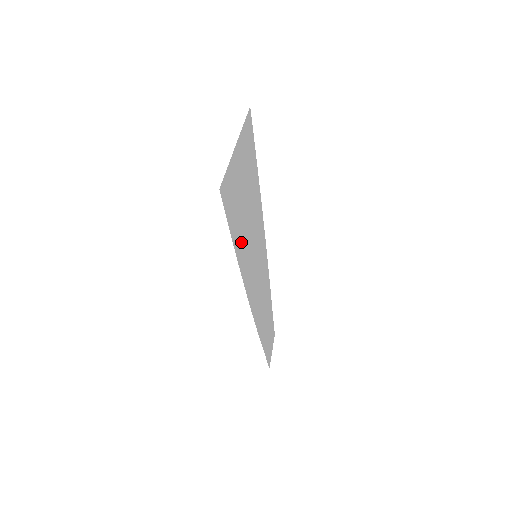
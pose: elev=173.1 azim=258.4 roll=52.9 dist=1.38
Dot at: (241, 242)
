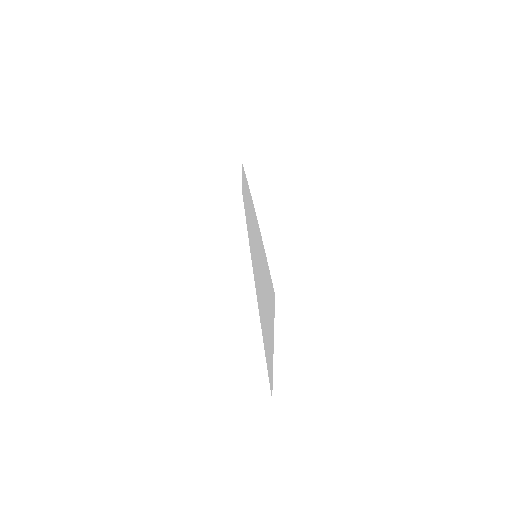
Dot at: (262, 319)
